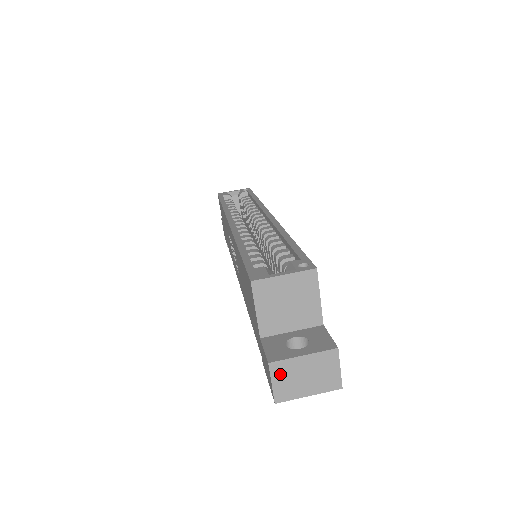
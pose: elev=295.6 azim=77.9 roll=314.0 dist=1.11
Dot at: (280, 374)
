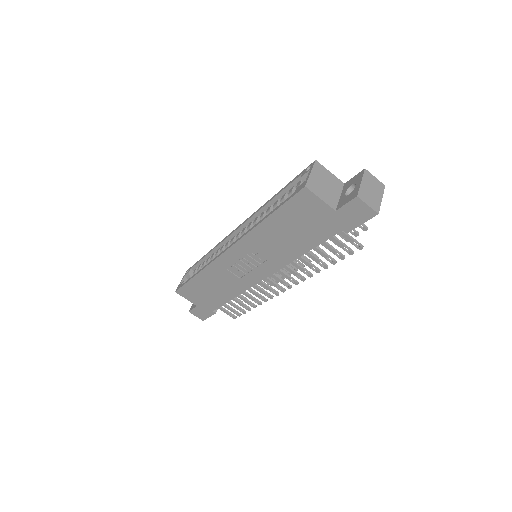
Dot at: (365, 198)
